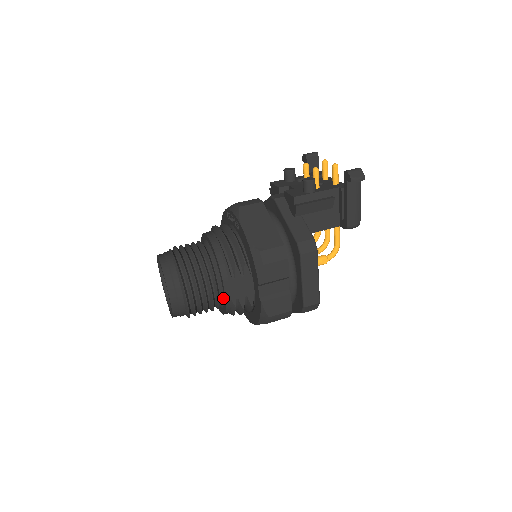
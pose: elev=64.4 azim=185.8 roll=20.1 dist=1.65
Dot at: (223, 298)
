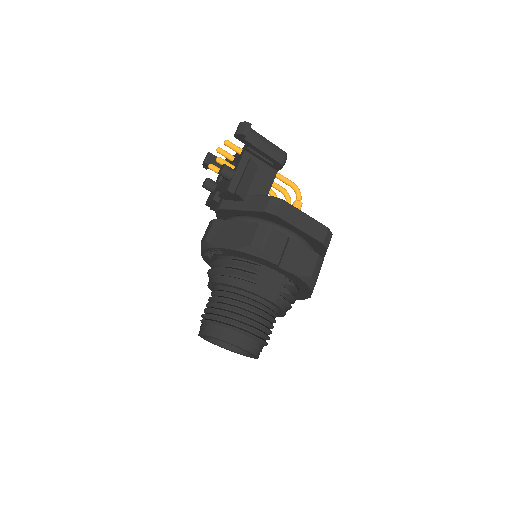
Dot at: (270, 304)
